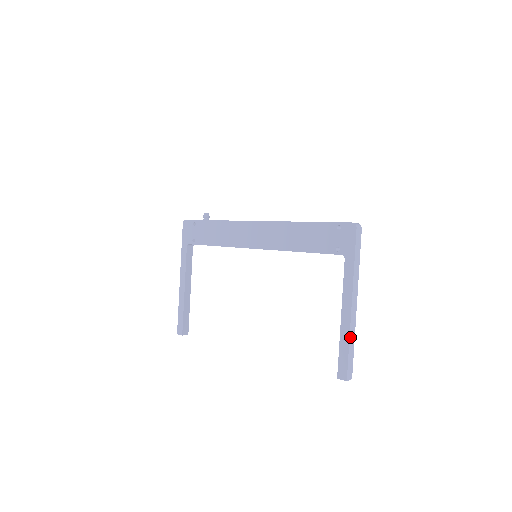
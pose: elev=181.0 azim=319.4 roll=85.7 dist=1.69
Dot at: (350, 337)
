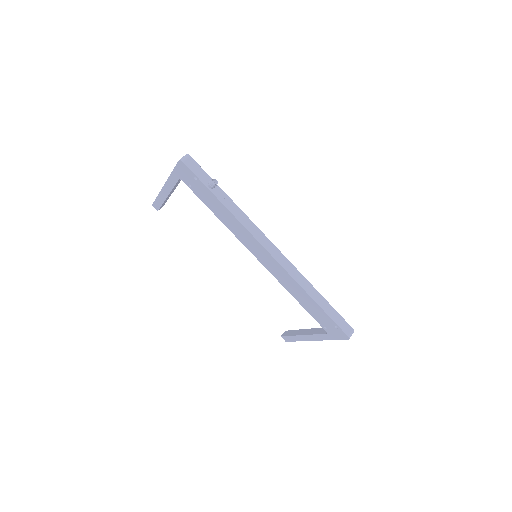
Dot at: (301, 340)
